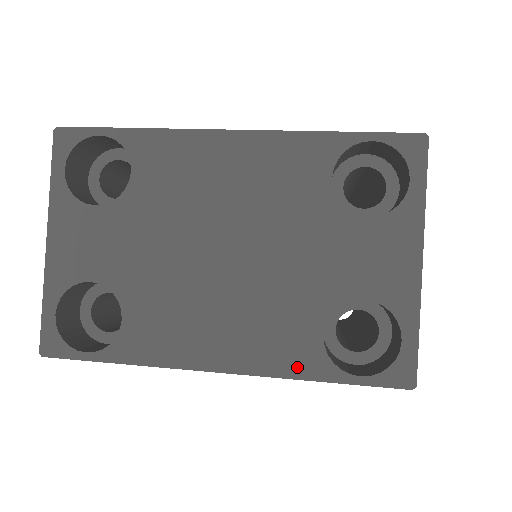
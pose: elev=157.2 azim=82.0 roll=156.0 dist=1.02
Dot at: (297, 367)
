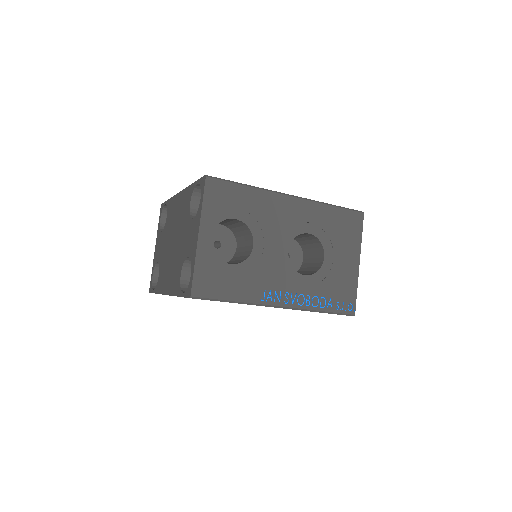
Dot at: (176, 290)
